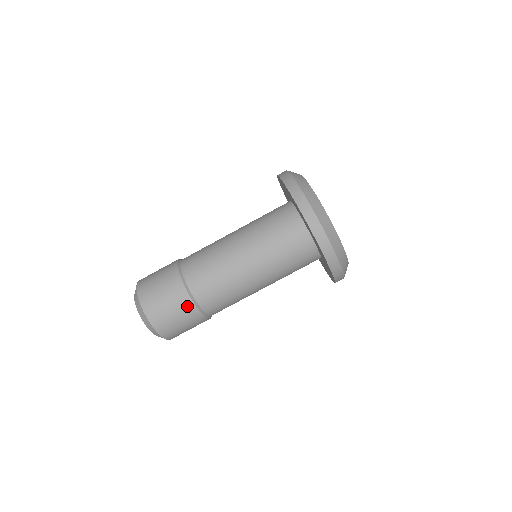
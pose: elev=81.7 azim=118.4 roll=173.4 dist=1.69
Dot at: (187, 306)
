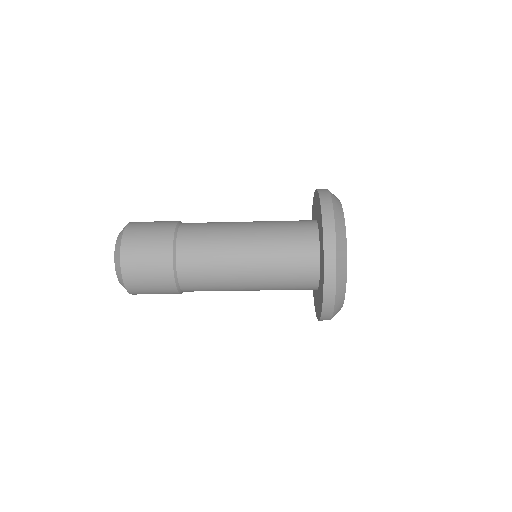
Dot at: occluded
